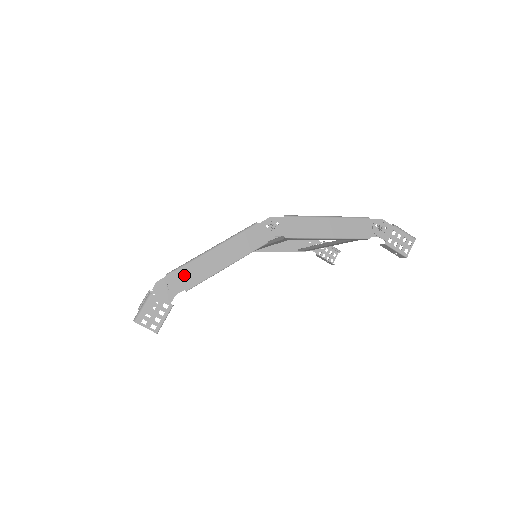
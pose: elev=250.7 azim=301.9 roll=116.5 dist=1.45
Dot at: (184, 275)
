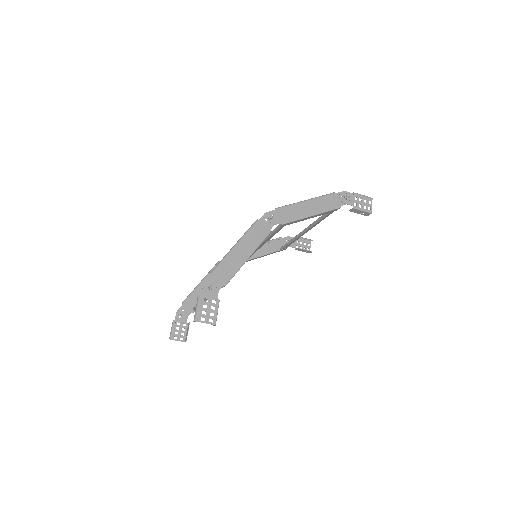
Dot at: (219, 274)
